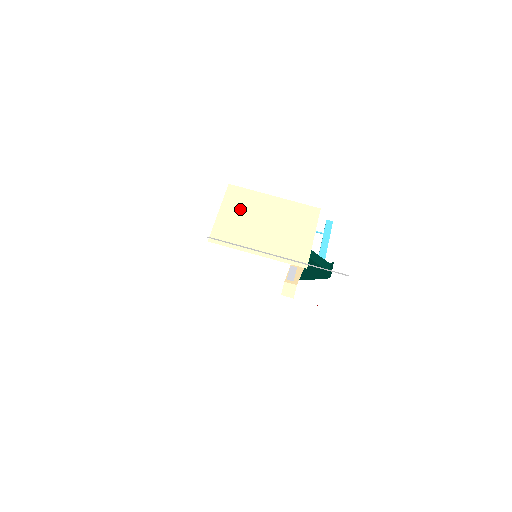
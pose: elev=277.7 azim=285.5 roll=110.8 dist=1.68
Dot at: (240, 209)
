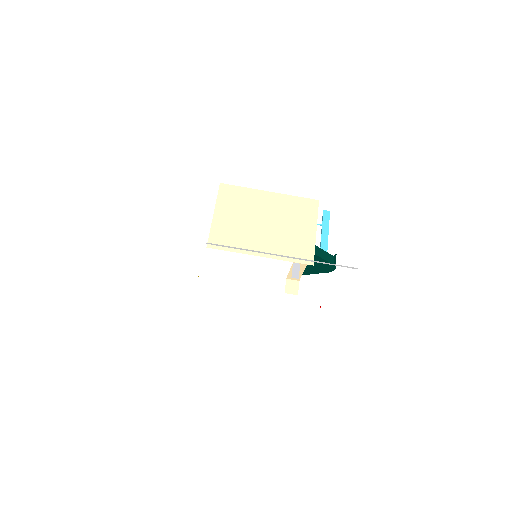
Dot at: (236, 209)
